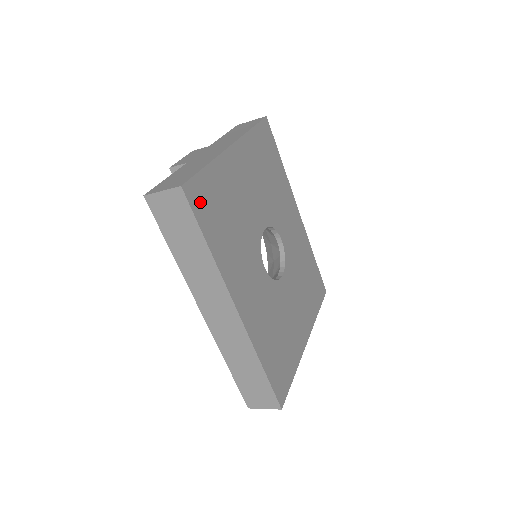
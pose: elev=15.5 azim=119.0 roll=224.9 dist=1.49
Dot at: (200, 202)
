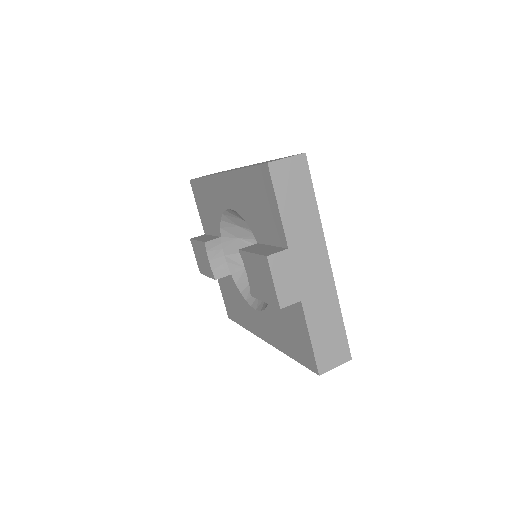
Dot at: occluded
